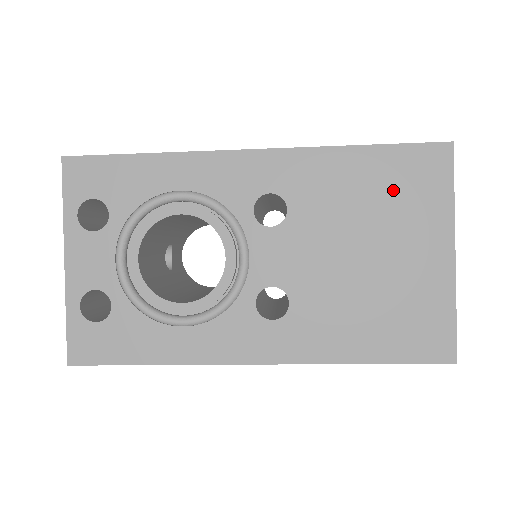
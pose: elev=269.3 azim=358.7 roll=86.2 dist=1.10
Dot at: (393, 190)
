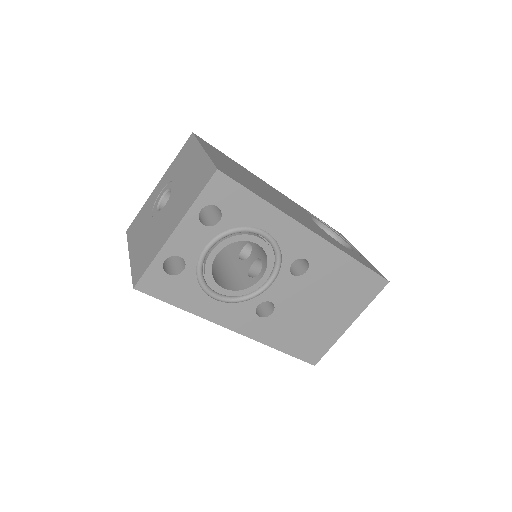
Dot at: (353, 288)
